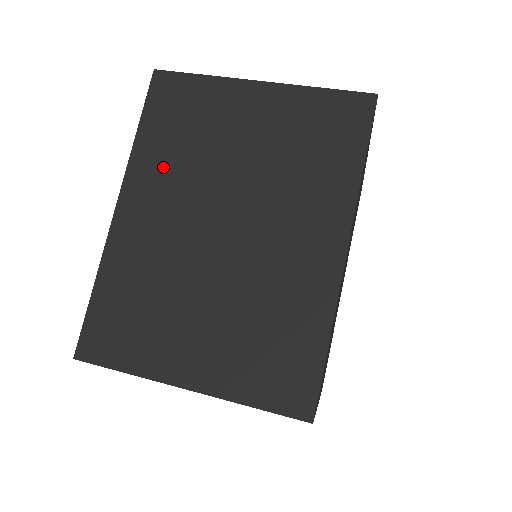
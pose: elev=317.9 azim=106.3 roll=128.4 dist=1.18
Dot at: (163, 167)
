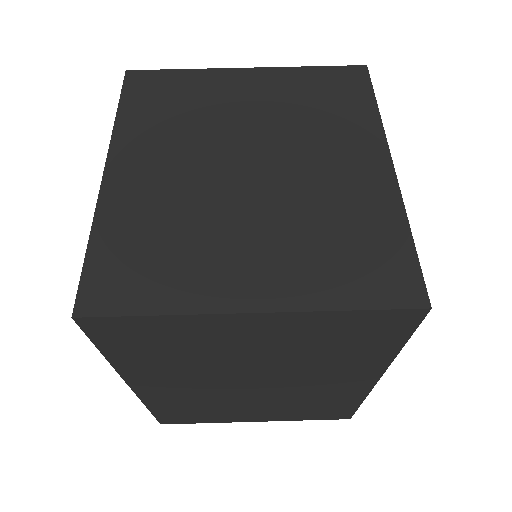
Dot at: (162, 370)
